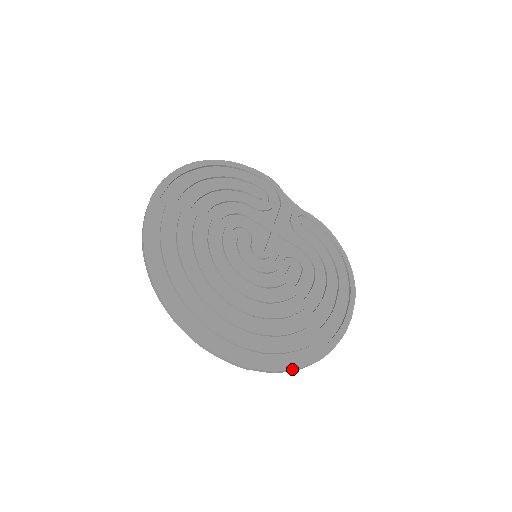
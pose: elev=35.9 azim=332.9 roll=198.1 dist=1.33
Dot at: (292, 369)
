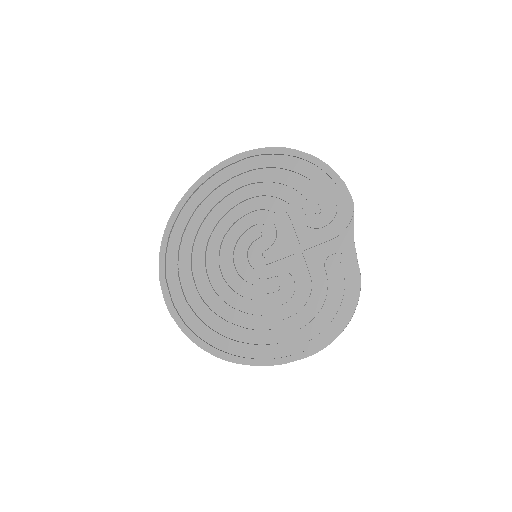
Dot at: (195, 343)
